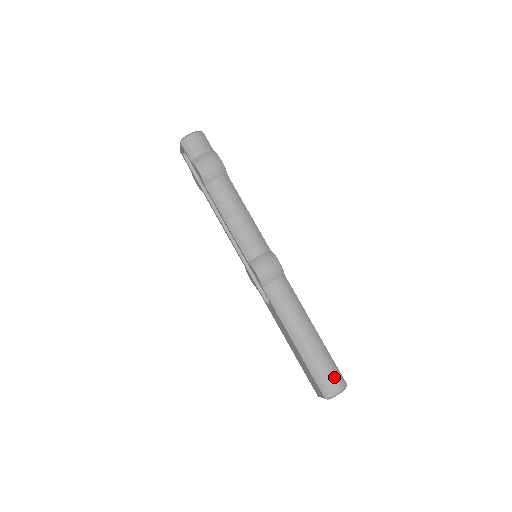
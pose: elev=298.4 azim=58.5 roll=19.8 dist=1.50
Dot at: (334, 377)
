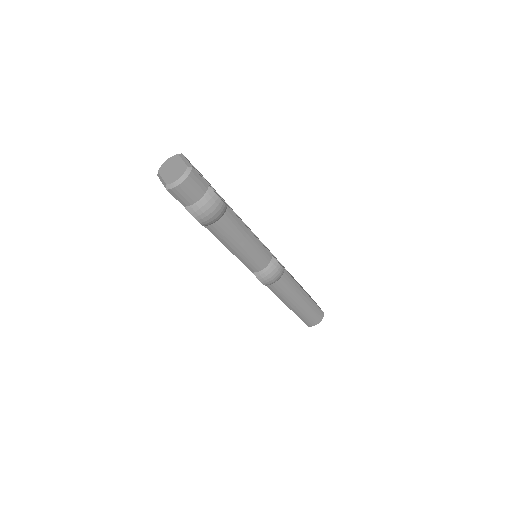
Dot at: (317, 317)
